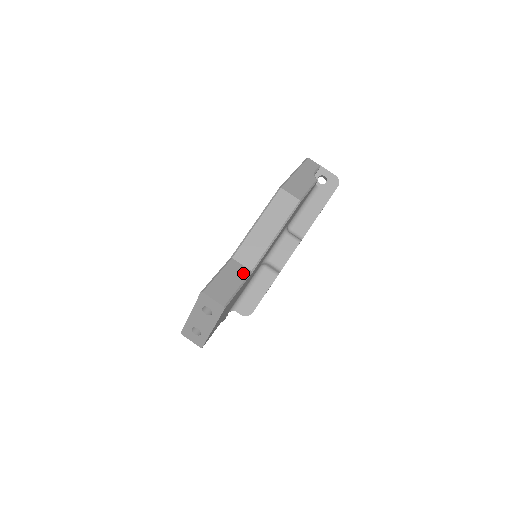
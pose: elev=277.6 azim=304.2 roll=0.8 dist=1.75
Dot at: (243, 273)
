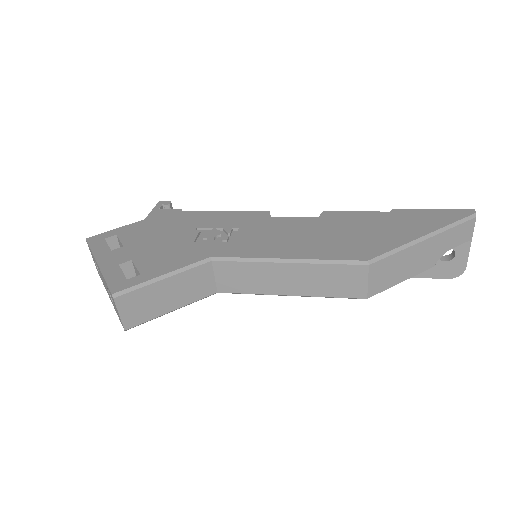
Dot at: (203, 291)
